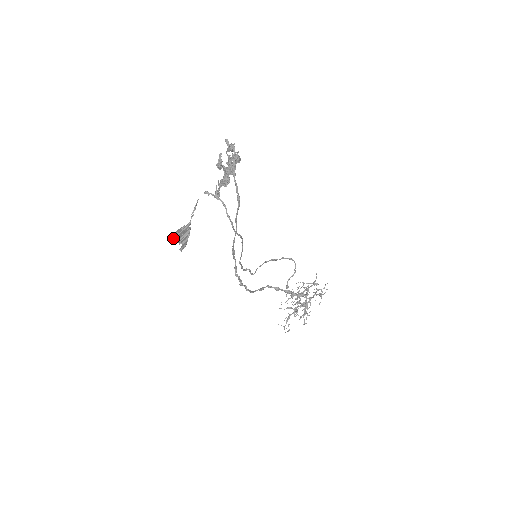
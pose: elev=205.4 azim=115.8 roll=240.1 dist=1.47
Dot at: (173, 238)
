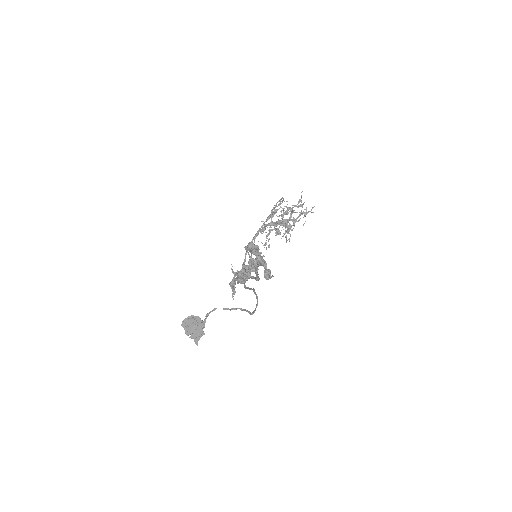
Dot at: occluded
